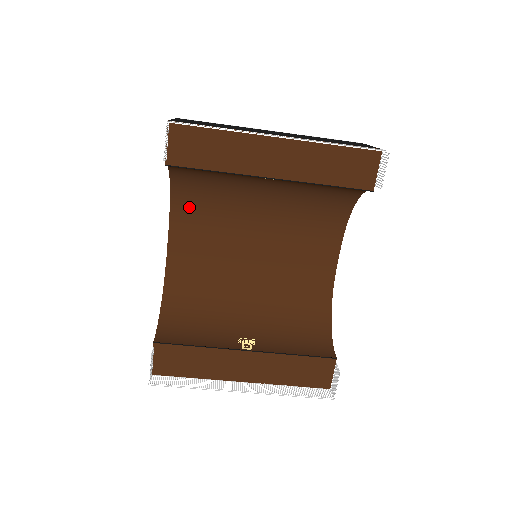
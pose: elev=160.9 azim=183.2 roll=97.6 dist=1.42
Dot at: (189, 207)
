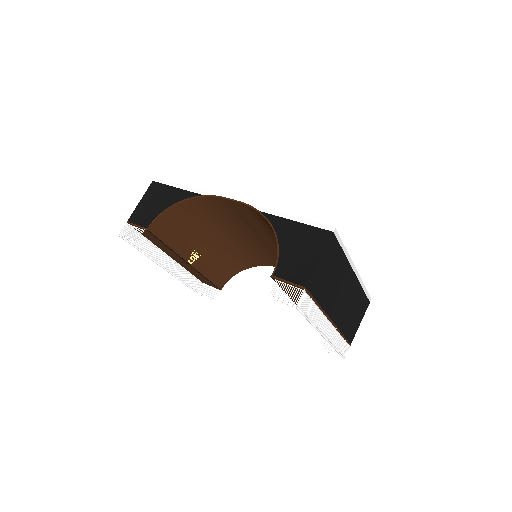
Dot at: (266, 222)
